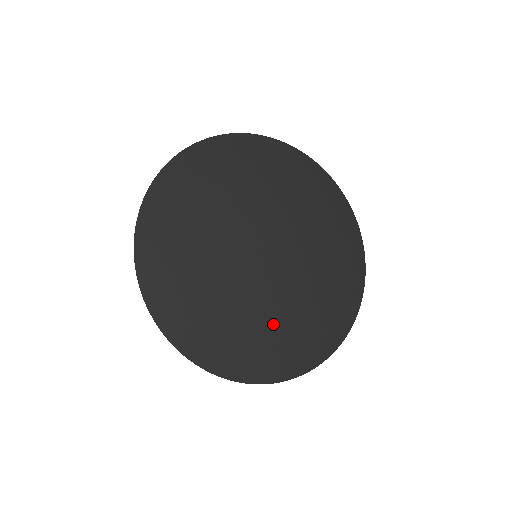
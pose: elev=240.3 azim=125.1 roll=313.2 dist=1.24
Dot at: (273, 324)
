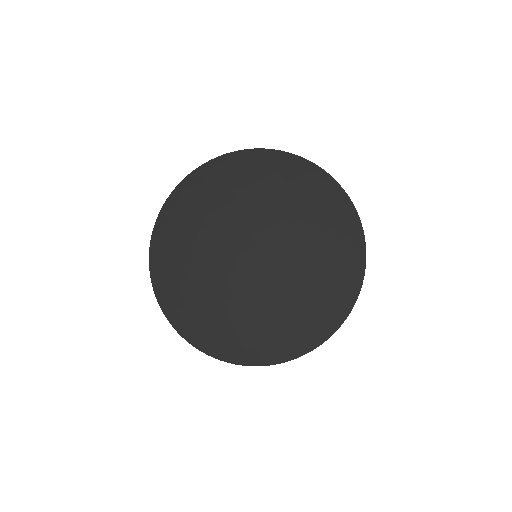
Dot at: (302, 292)
